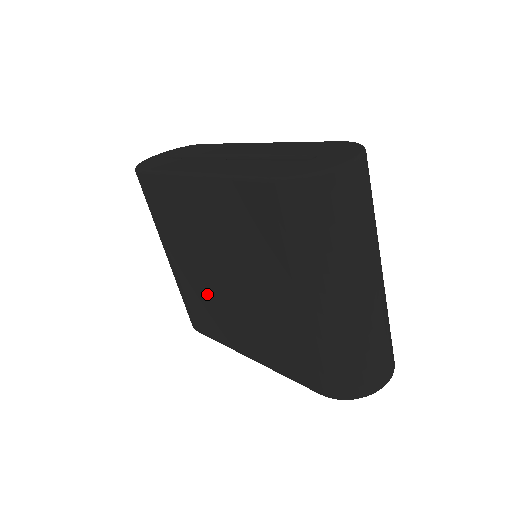
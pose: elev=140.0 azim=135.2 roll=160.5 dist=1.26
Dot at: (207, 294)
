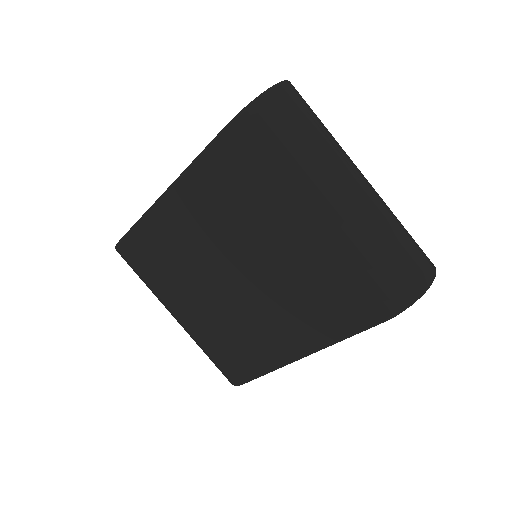
Dot at: (230, 319)
